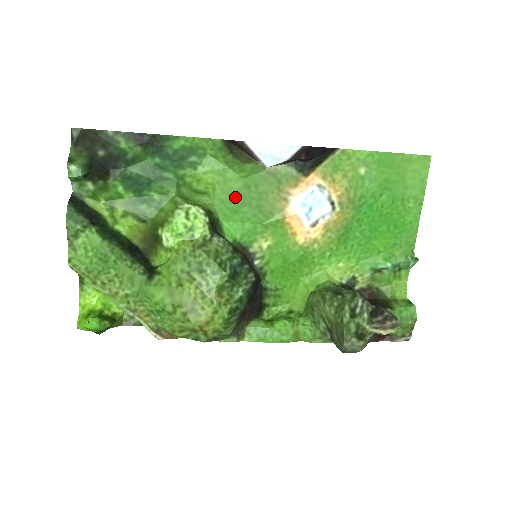
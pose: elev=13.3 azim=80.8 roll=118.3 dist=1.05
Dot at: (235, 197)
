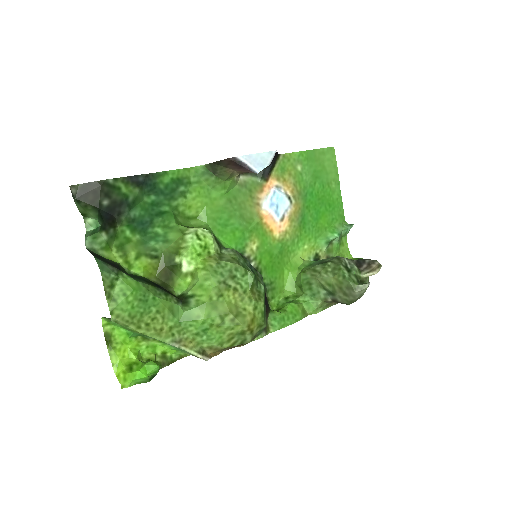
Dot at: (222, 213)
